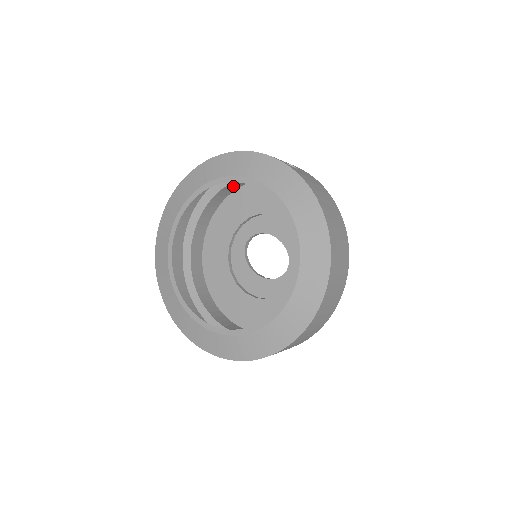
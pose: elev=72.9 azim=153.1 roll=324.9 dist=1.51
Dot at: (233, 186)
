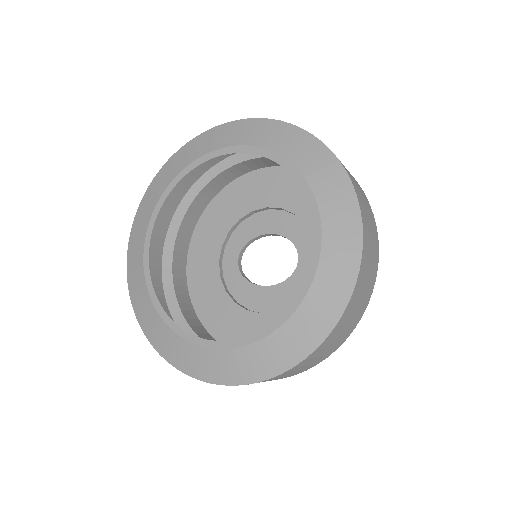
Dot at: (196, 209)
